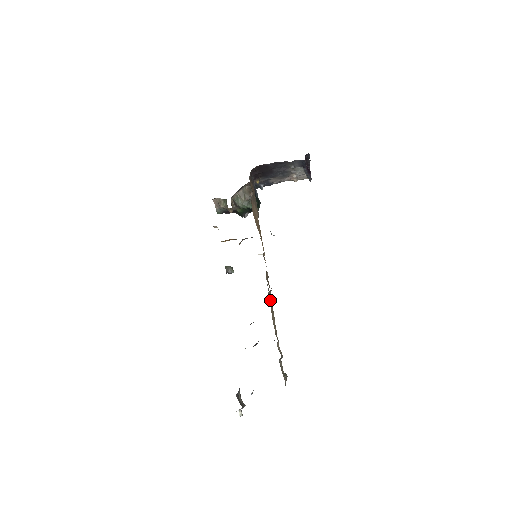
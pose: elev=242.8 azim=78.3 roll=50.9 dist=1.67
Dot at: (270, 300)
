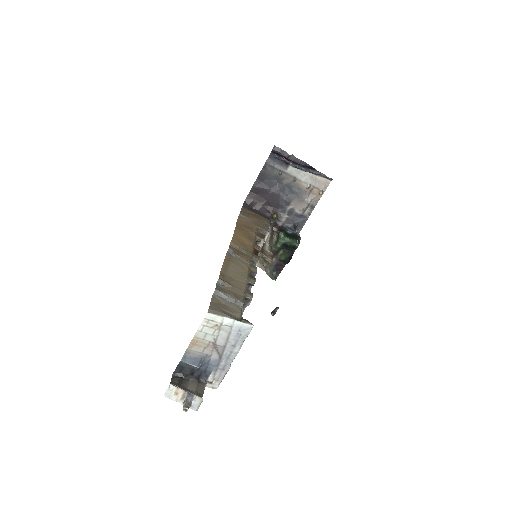
Dot at: (235, 262)
